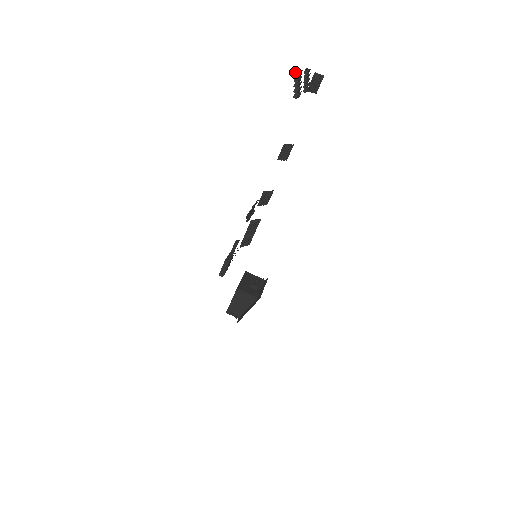
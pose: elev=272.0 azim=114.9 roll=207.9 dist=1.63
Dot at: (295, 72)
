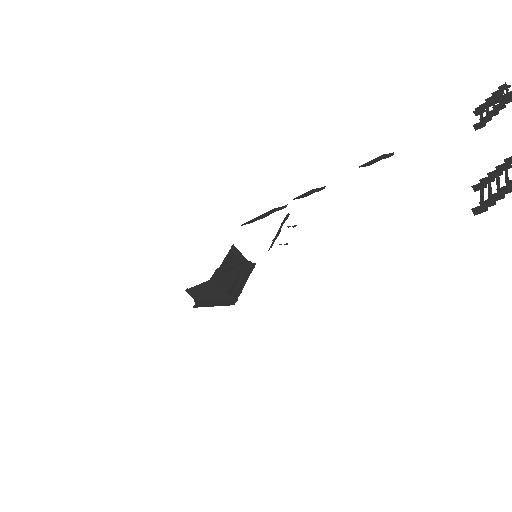
Dot at: out of frame
